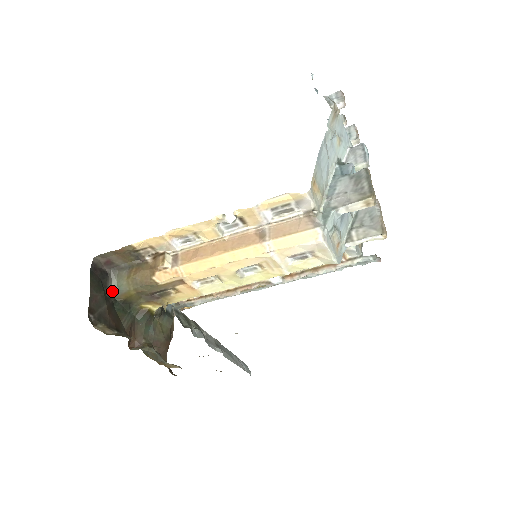
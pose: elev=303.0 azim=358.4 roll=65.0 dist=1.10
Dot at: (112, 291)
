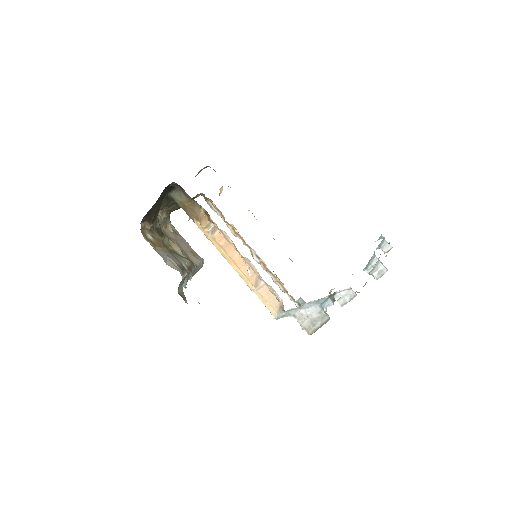
Dot at: (169, 194)
